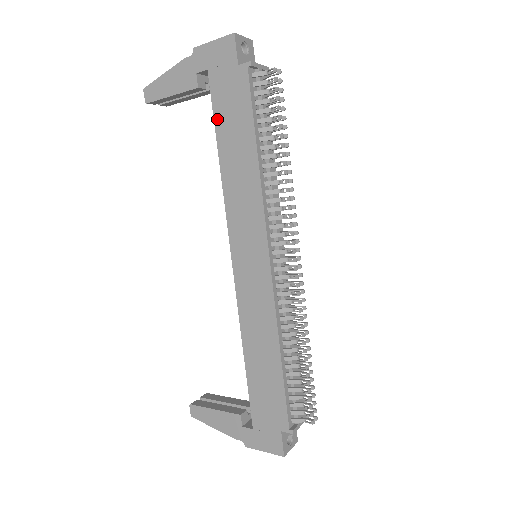
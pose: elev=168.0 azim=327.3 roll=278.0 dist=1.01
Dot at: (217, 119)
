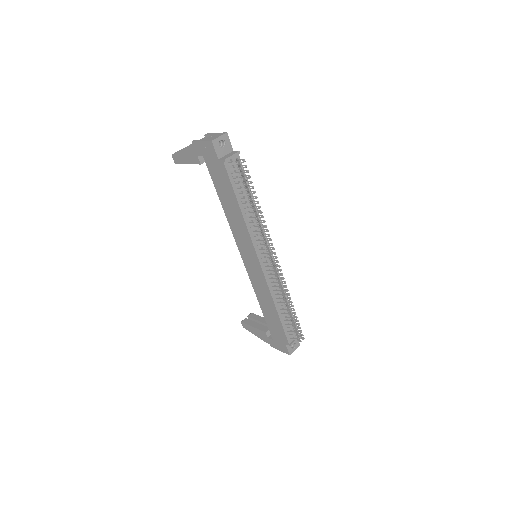
Dot at: (215, 185)
